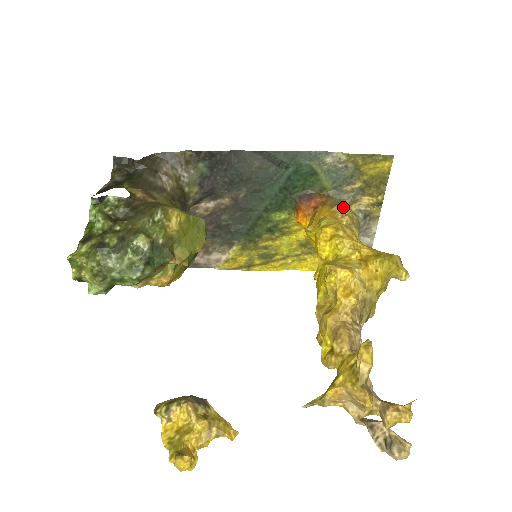
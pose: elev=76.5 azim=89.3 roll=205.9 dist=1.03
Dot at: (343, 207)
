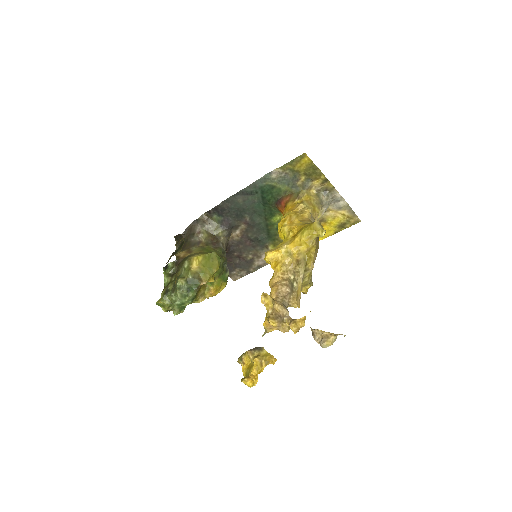
Dot at: (301, 197)
